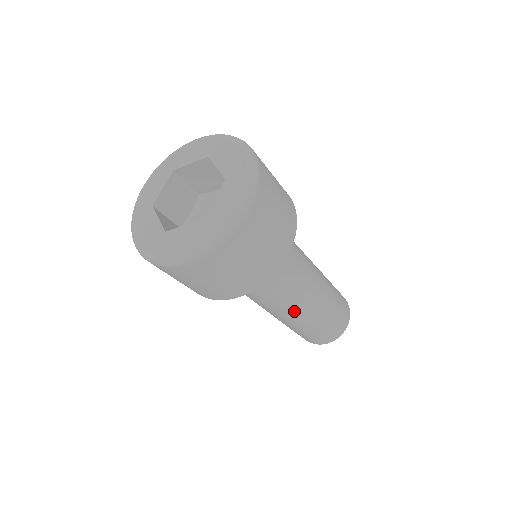
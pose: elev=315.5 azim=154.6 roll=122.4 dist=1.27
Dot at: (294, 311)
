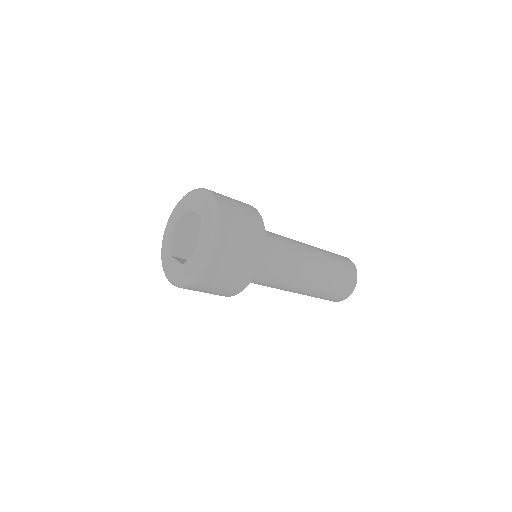
Dot at: (304, 280)
